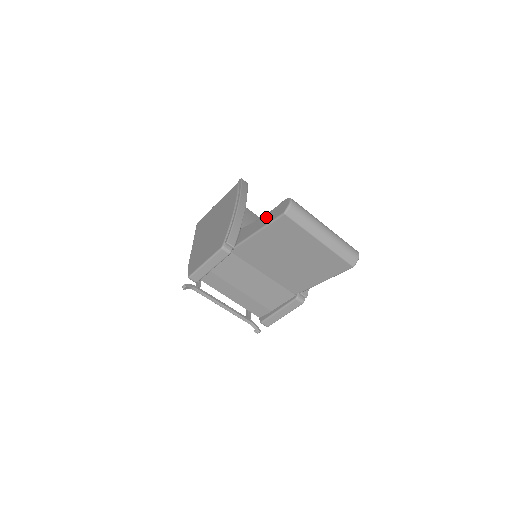
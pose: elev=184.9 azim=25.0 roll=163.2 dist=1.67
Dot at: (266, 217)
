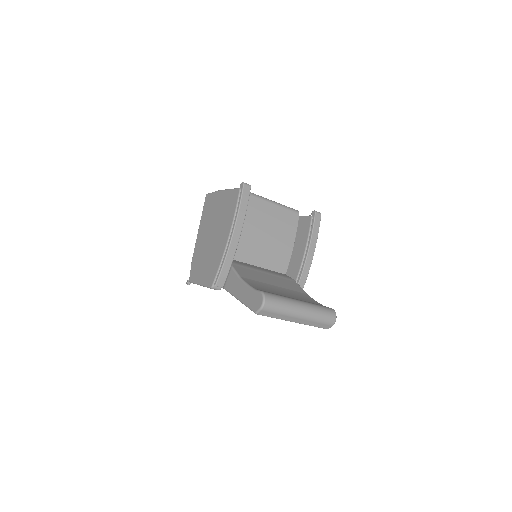
Dot at: (246, 292)
